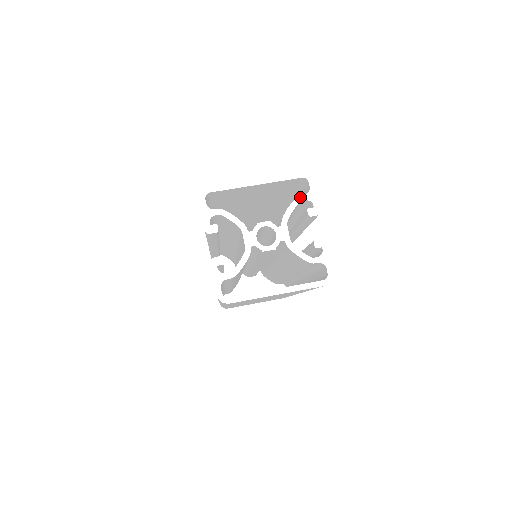
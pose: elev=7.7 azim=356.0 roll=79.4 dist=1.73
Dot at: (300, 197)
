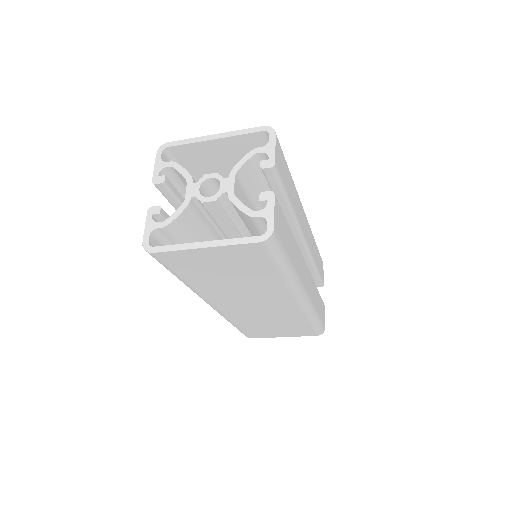
Dot at: (256, 149)
